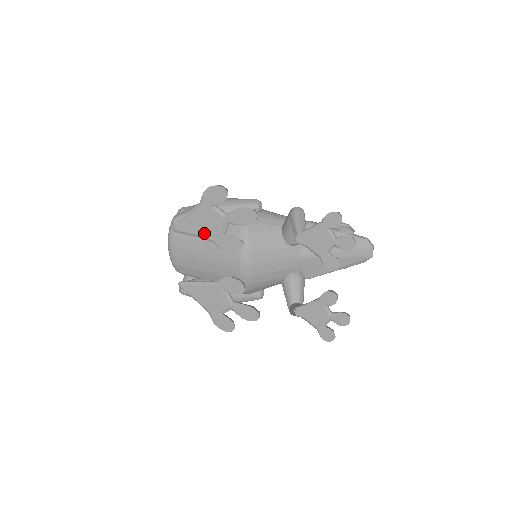
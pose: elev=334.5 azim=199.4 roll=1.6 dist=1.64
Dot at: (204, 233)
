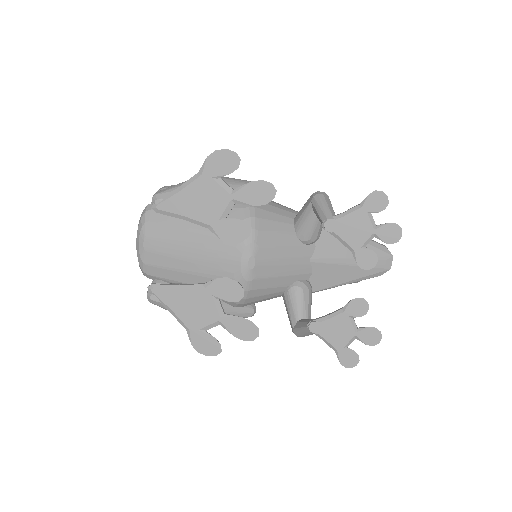
Dot at: (198, 214)
